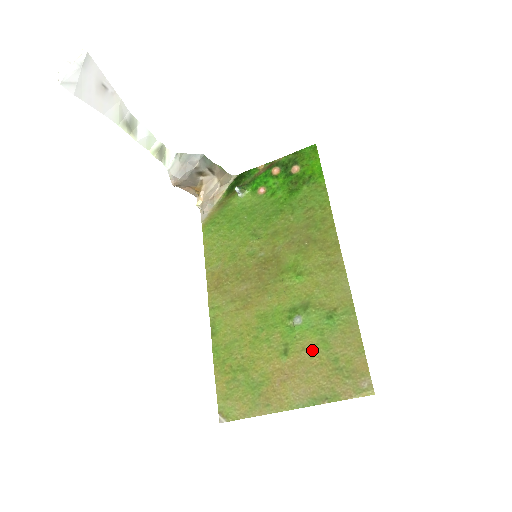
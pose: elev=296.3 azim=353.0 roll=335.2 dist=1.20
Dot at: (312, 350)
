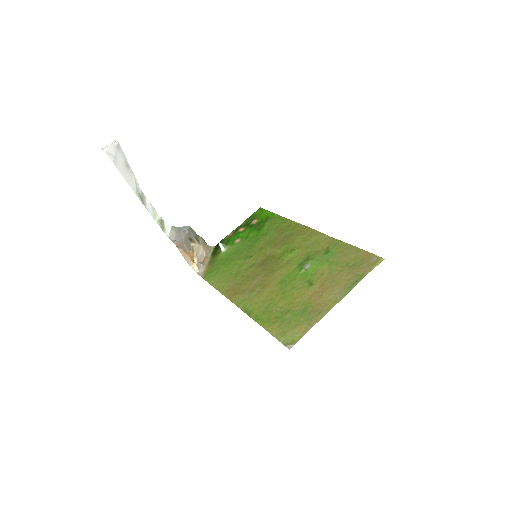
Dot at: (328, 271)
